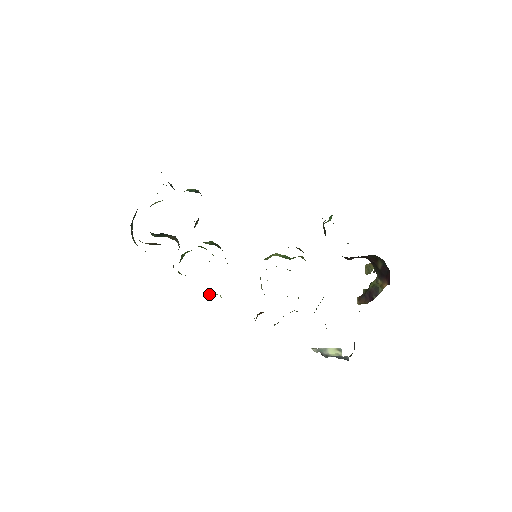
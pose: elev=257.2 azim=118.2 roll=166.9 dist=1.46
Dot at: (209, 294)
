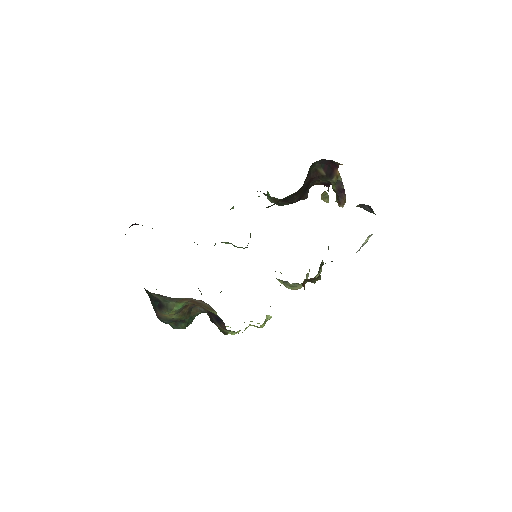
Dot at: (262, 327)
